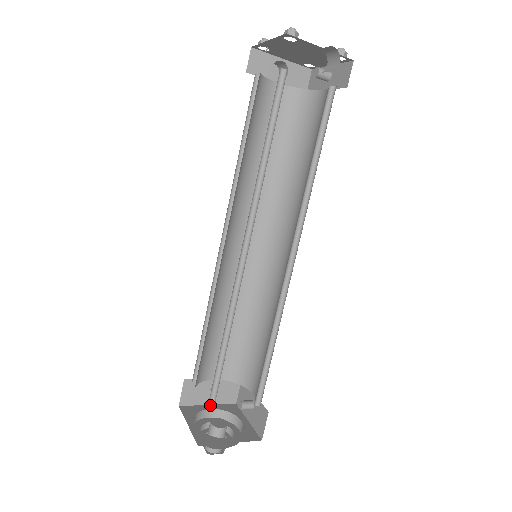
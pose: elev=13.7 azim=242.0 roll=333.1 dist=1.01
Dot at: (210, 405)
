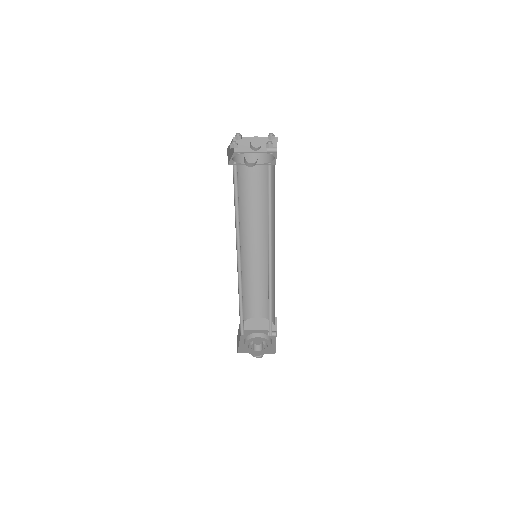
Dot at: (243, 333)
